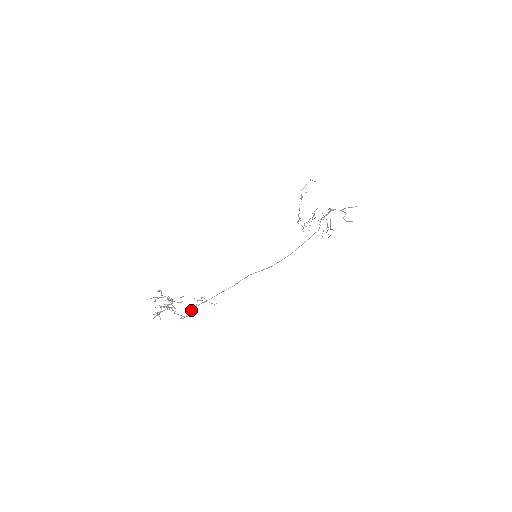
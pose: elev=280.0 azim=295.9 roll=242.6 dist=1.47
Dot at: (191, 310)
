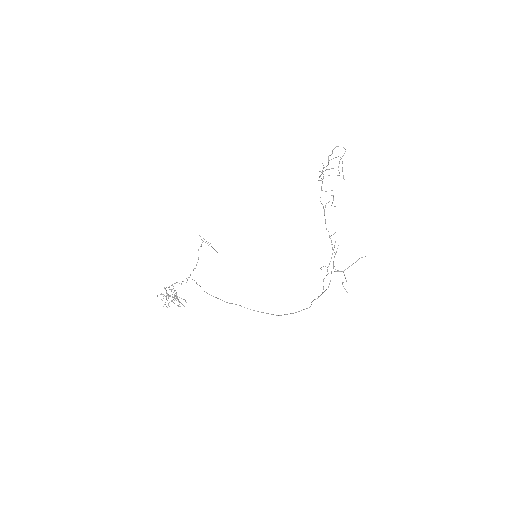
Dot at: occluded
